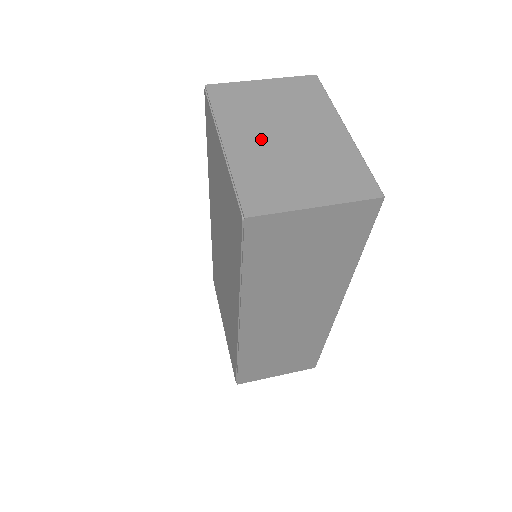
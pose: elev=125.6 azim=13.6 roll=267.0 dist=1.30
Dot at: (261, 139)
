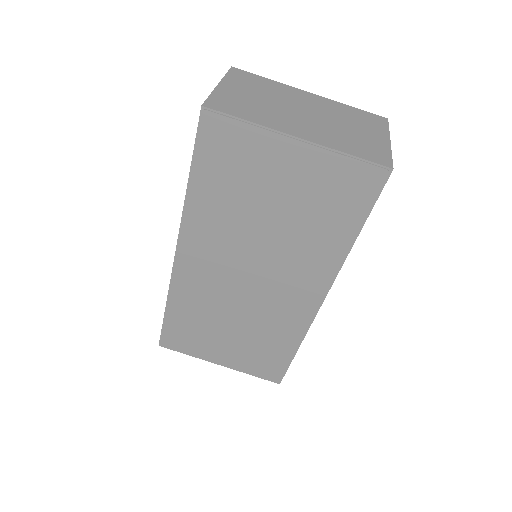
Dot at: (304, 122)
